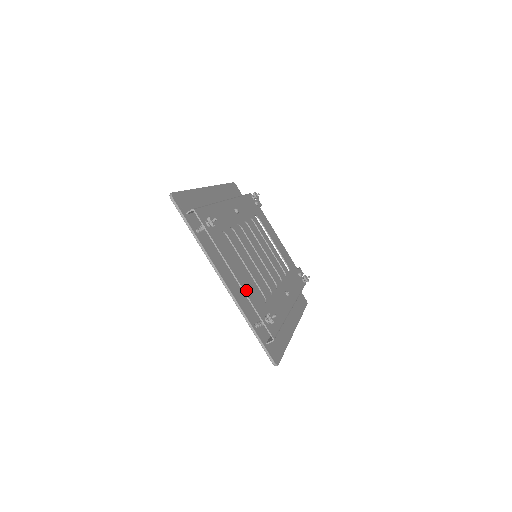
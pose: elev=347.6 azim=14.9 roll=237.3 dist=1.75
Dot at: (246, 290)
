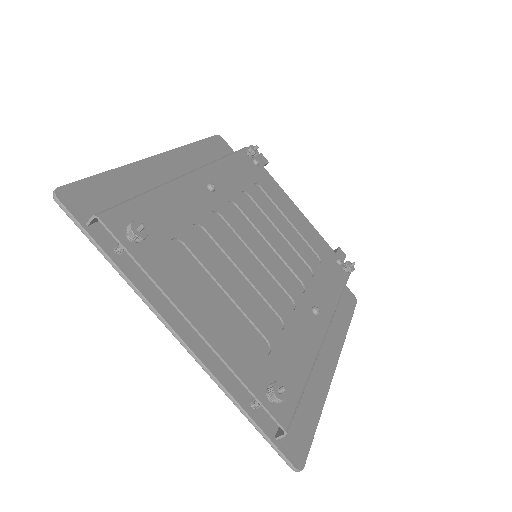
Dot at: (222, 349)
